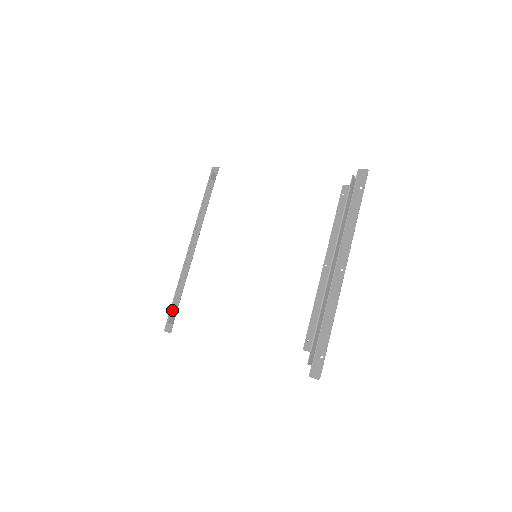
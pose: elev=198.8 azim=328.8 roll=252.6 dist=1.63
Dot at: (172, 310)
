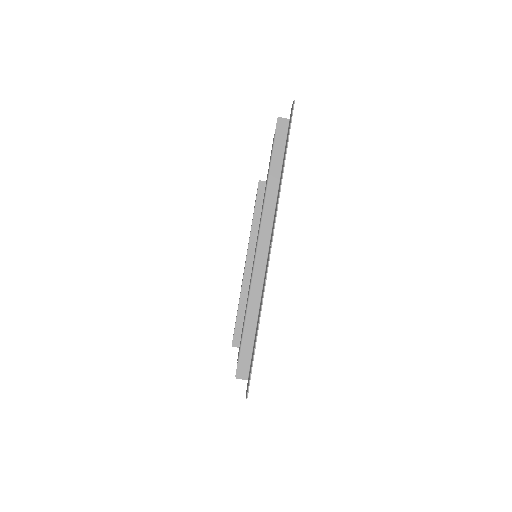
Dot at: occluded
